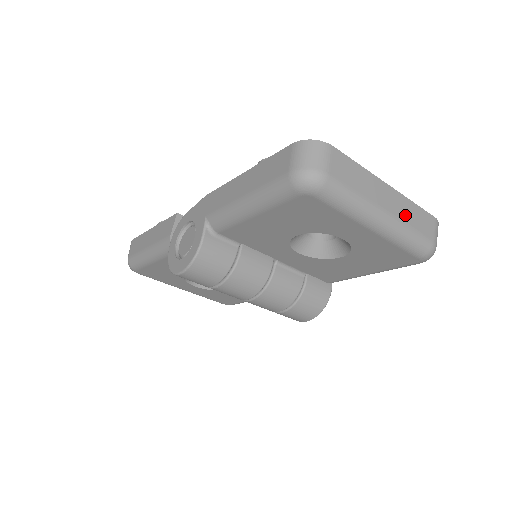
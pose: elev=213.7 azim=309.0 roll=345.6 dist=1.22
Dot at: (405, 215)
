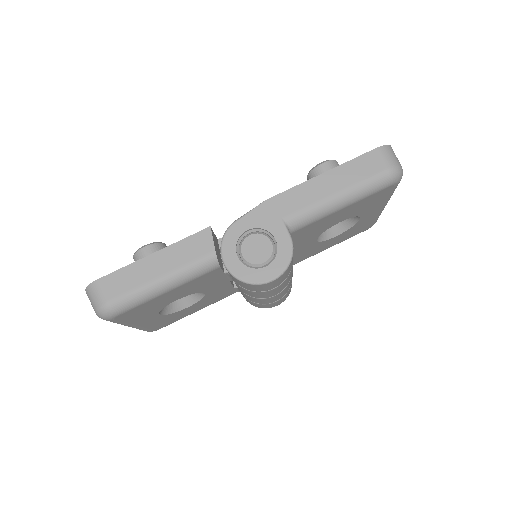
Dot at: occluded
